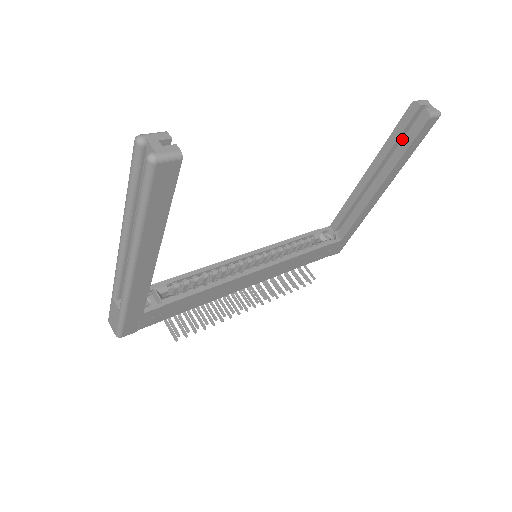
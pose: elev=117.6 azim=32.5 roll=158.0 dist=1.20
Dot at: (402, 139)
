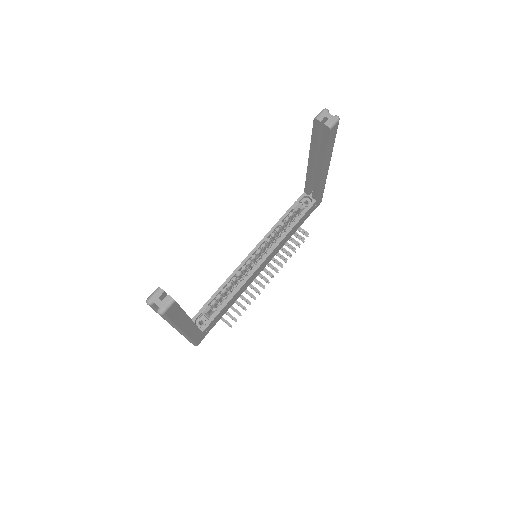
Dot at: (321, 137)
